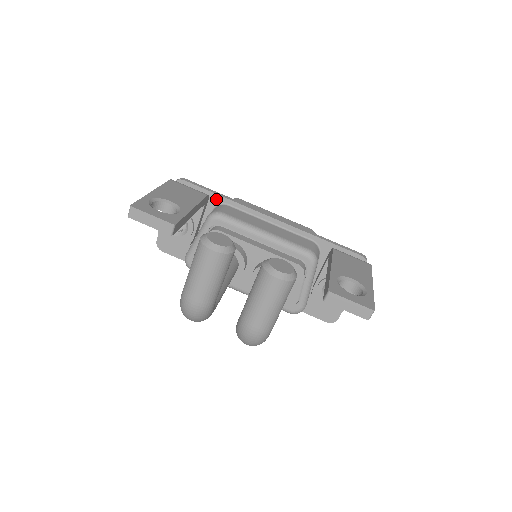
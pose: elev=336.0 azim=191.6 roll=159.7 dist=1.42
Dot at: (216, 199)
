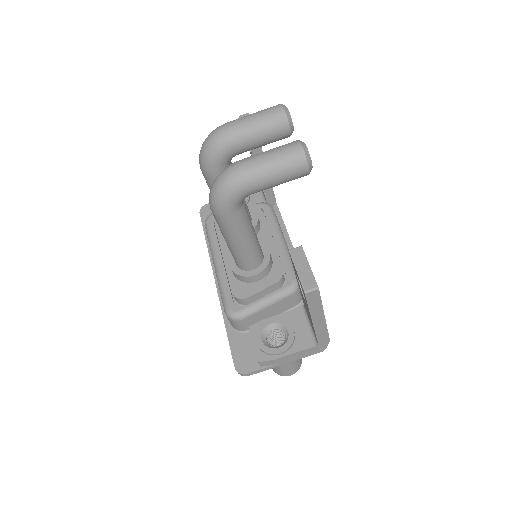
Dot at: (275, 213)
